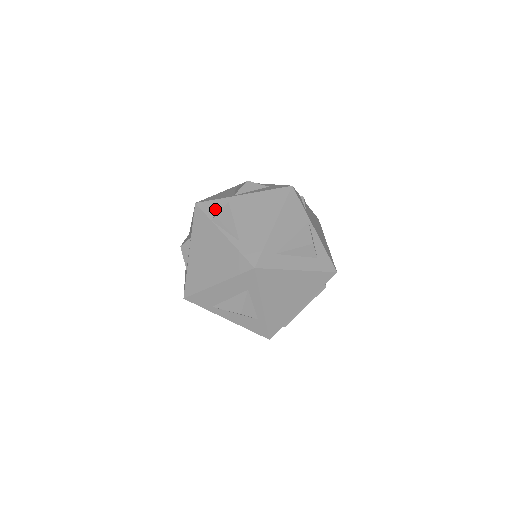
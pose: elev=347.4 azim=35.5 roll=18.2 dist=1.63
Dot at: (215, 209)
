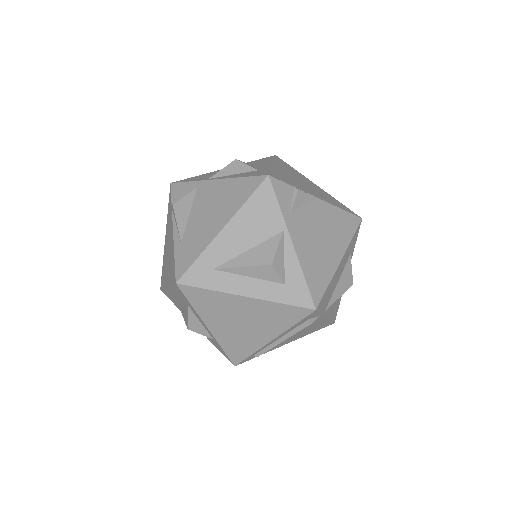
Dot at: (182, 194)
